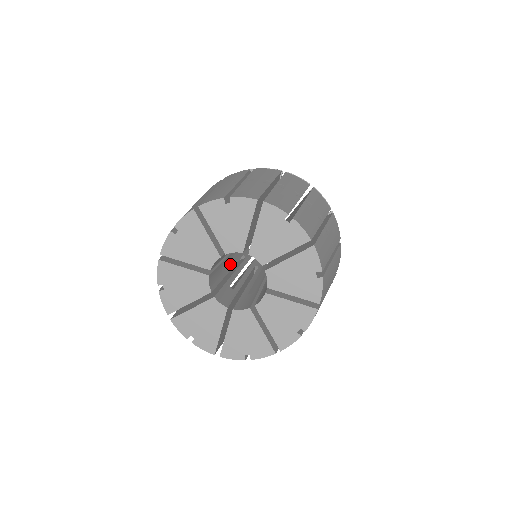
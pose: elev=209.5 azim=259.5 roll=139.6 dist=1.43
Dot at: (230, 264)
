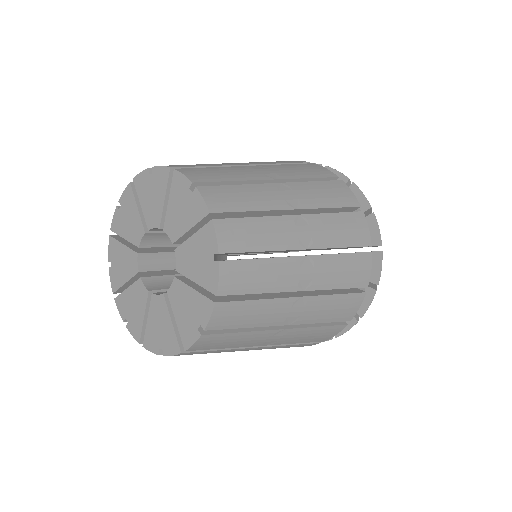
Dot at: occluded
